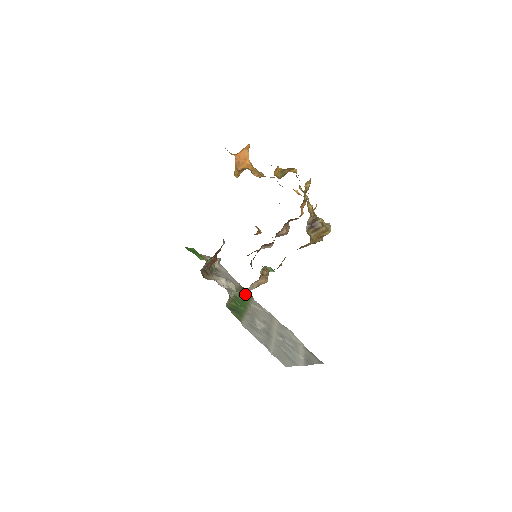
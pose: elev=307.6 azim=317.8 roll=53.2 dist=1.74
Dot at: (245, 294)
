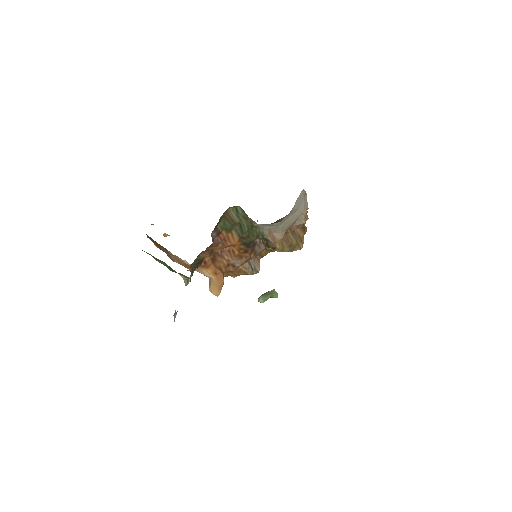
Dot at: occluded
